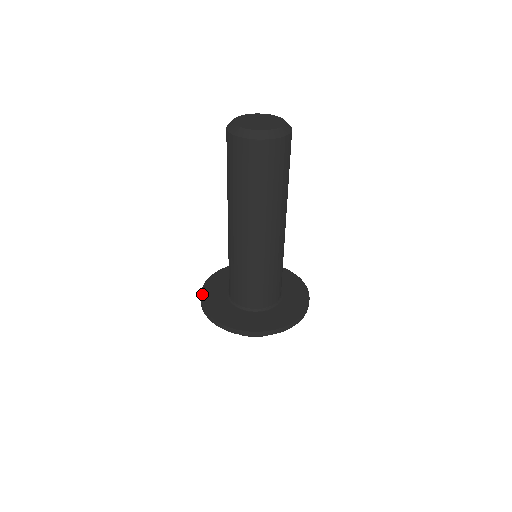
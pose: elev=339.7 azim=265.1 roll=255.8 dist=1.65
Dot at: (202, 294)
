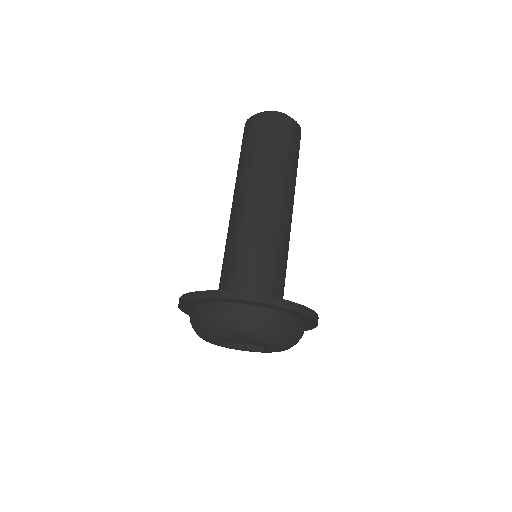
Dot at: (190, 293)
